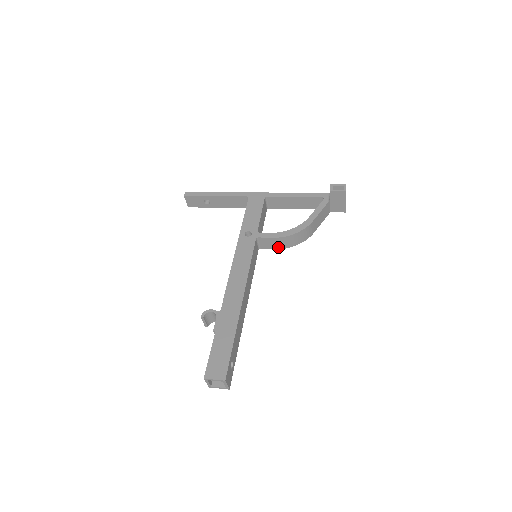
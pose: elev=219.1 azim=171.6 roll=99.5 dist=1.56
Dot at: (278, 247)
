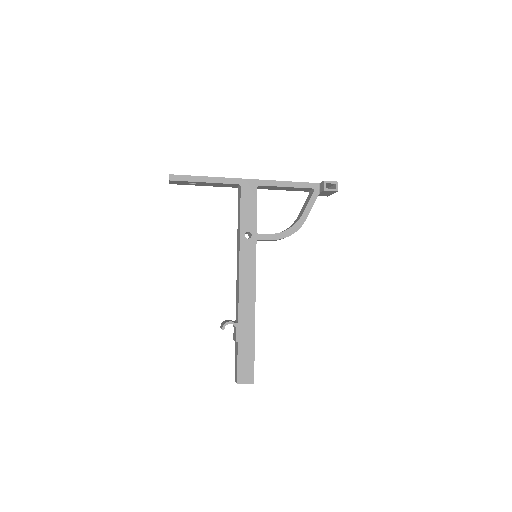
Dot at: occluded
